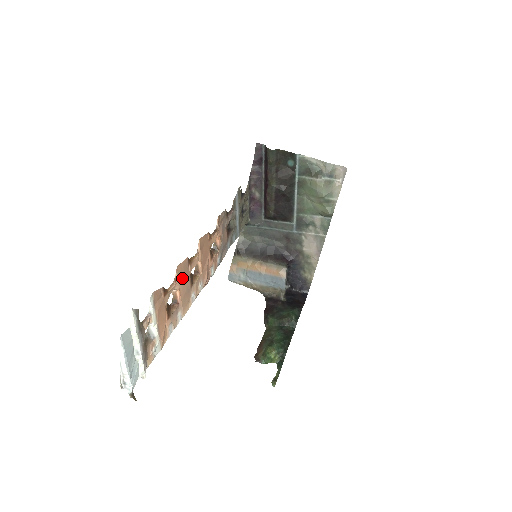
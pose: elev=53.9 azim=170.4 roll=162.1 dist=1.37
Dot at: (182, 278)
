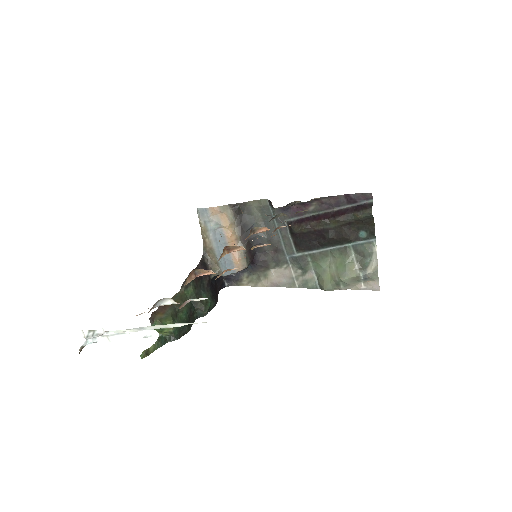
Dot at: occluded
